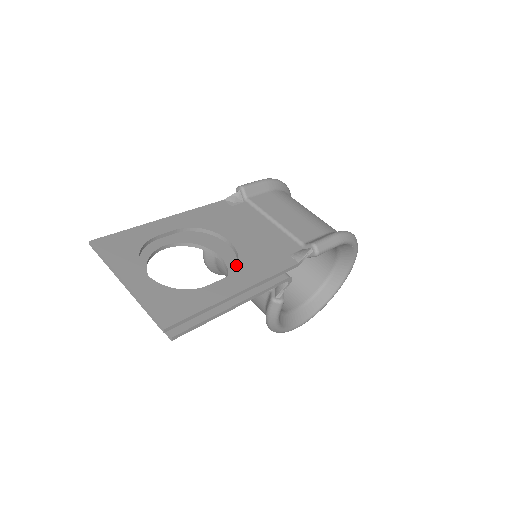
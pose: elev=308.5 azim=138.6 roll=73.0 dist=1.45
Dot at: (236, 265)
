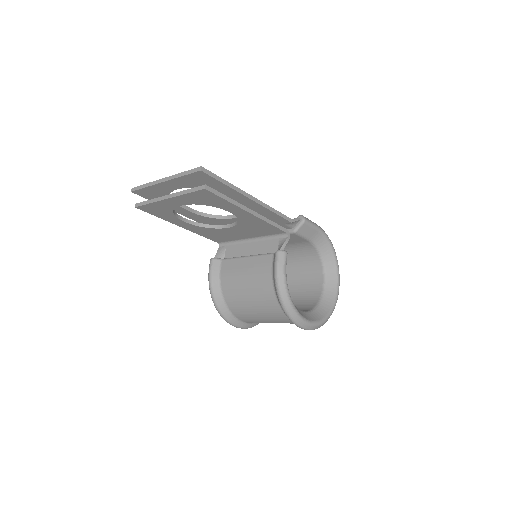
Dot at: occluded
